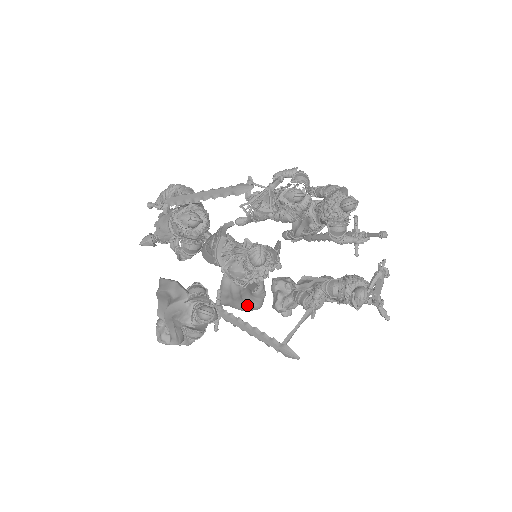
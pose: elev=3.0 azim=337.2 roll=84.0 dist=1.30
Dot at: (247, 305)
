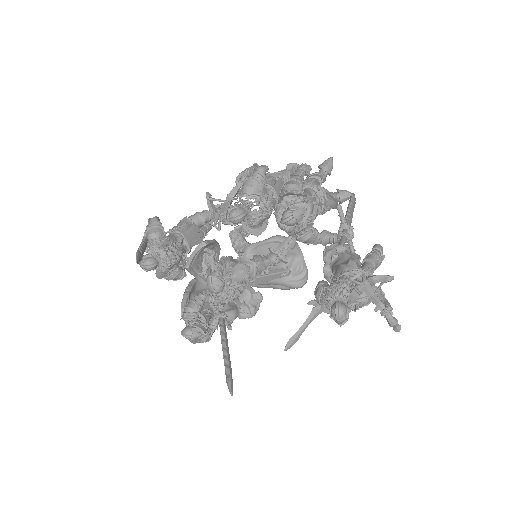
Dot at: (285, 286)
